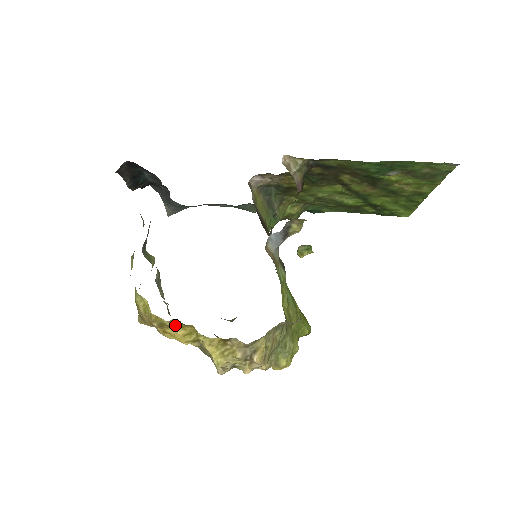
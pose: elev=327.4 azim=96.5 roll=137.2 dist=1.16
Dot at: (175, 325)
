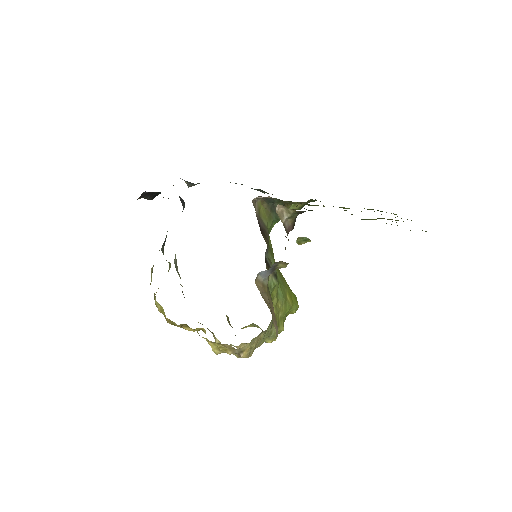
Dot at: (184, 326)
